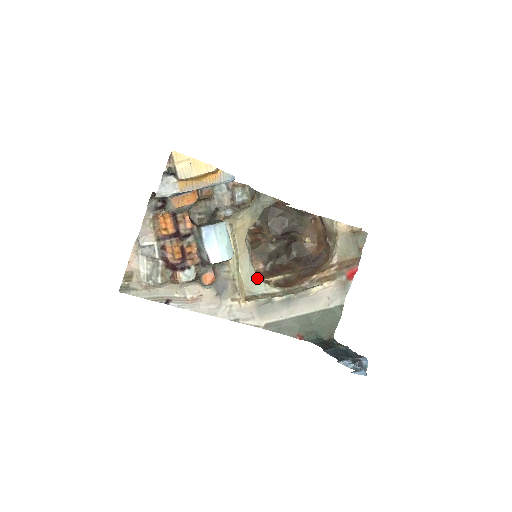
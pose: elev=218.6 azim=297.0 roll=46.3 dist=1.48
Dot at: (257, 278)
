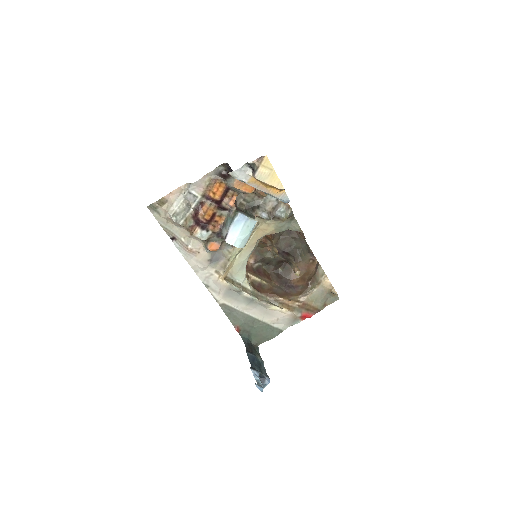
Dot at: (244, 270)
